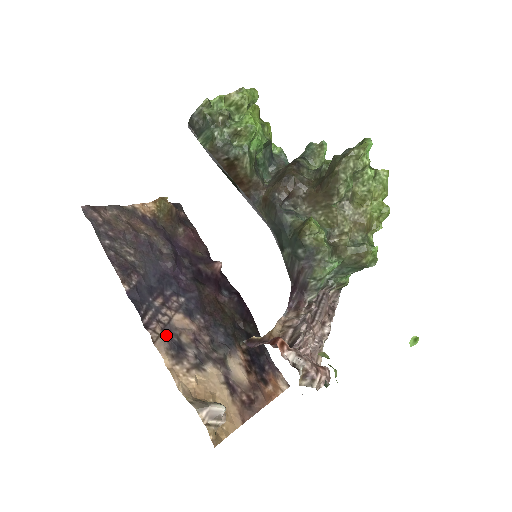
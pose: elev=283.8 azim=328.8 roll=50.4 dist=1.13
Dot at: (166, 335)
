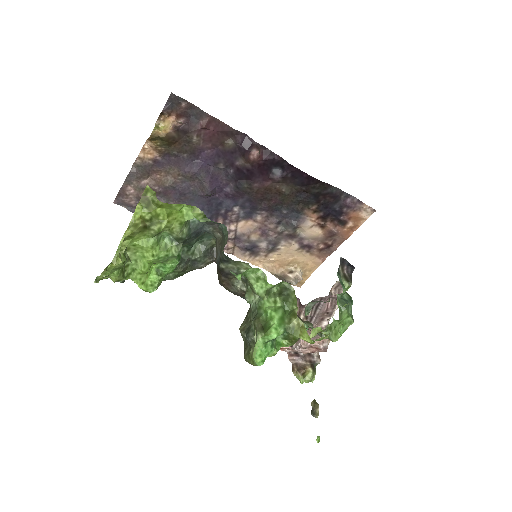
Dot at: (238, 247)
